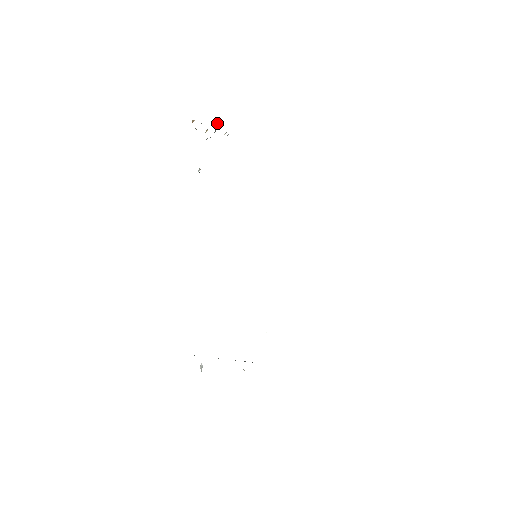
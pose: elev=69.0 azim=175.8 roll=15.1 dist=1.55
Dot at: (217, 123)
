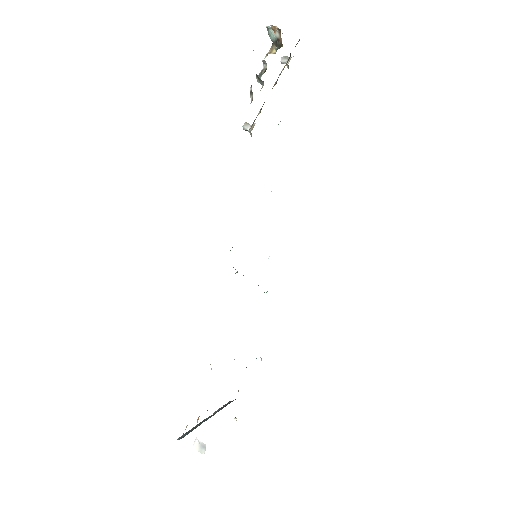
Dot at: occluded
